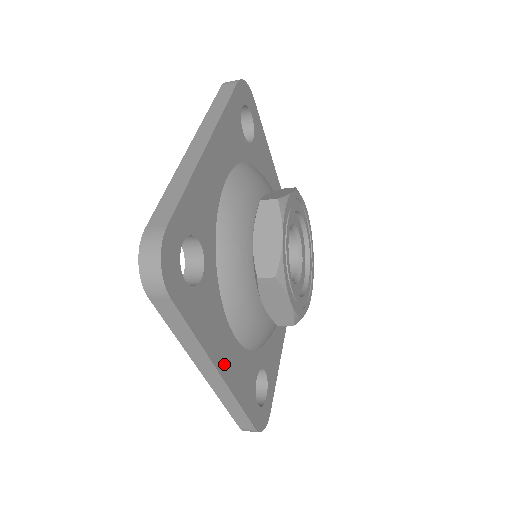
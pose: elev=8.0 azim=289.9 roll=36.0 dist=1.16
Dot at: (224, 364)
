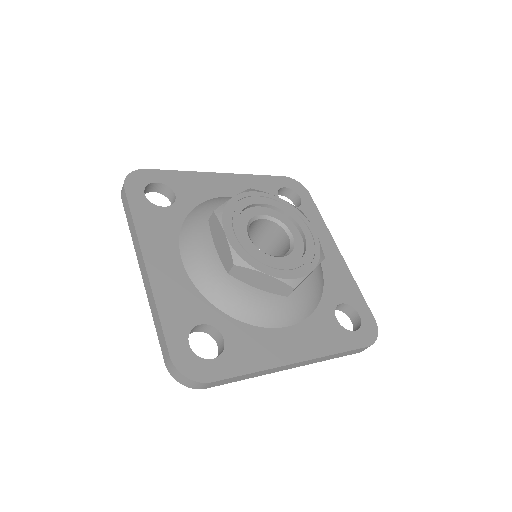
Dot at: (155, 263)
